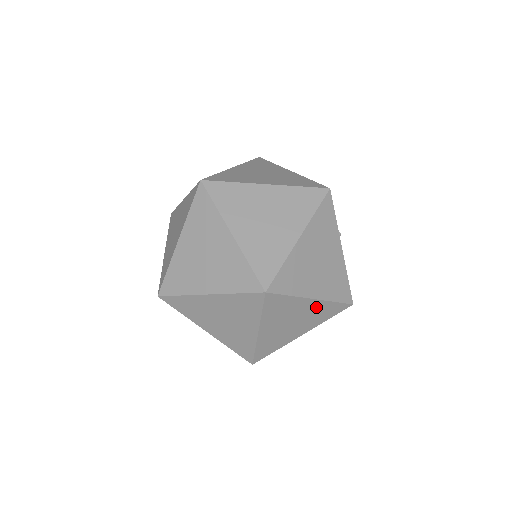
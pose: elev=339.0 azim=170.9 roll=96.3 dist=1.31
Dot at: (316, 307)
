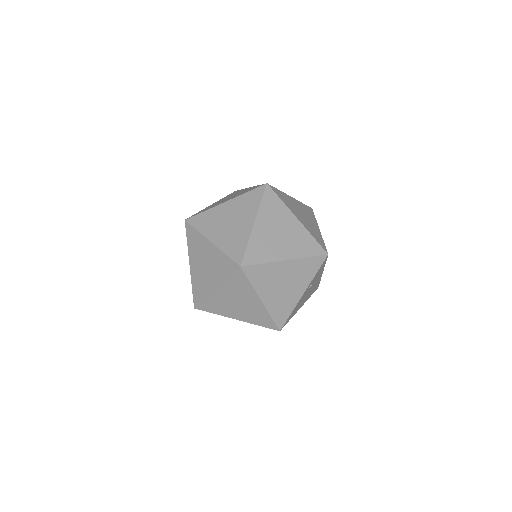
Dot at: (258, 308)
